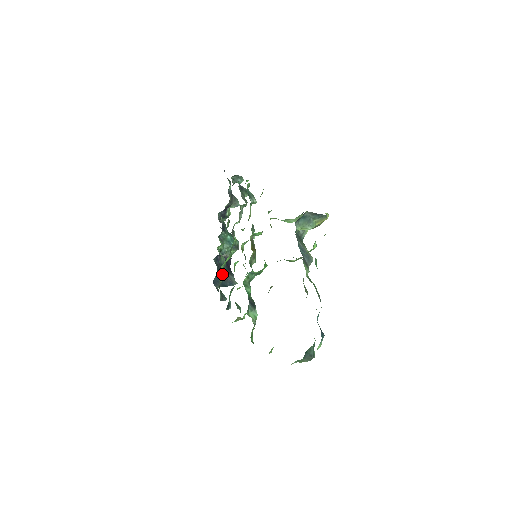
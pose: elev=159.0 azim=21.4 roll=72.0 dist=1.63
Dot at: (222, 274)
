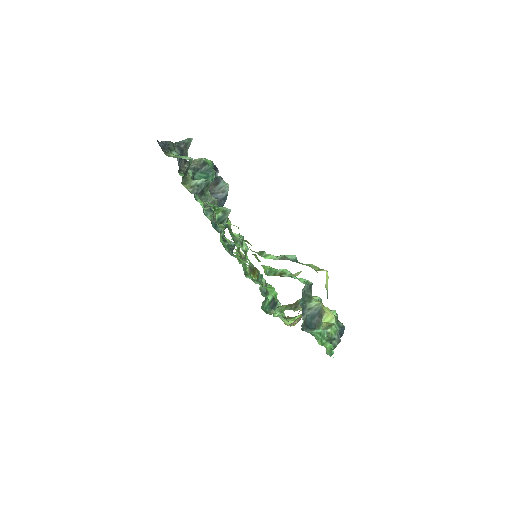
Dot at: (220, 231)
